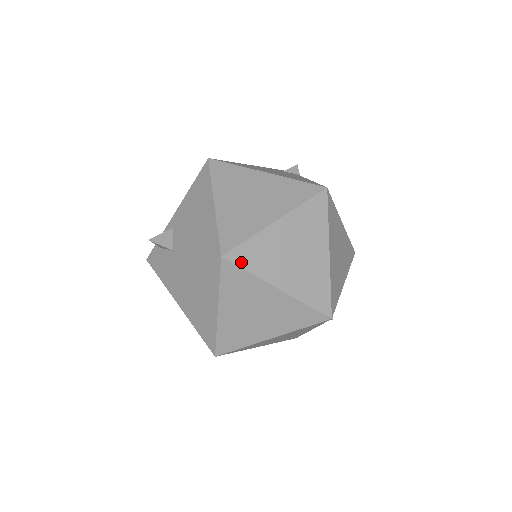
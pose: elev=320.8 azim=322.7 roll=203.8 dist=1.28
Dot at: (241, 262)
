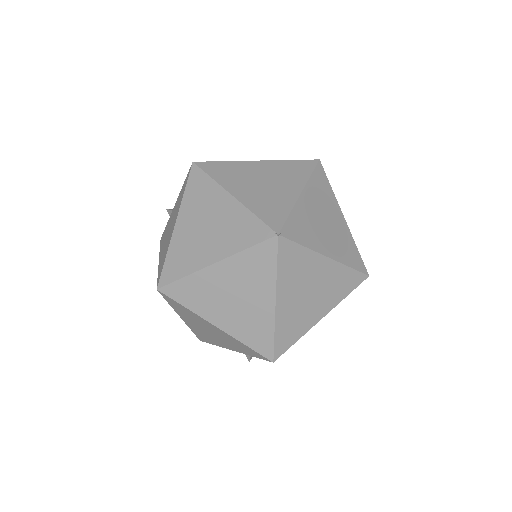
Dot at: (208, 170)
